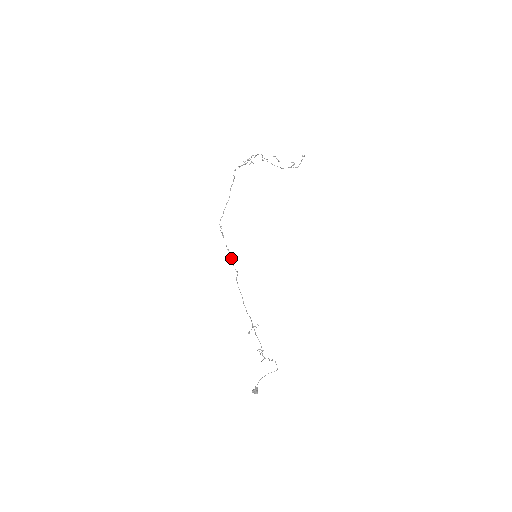
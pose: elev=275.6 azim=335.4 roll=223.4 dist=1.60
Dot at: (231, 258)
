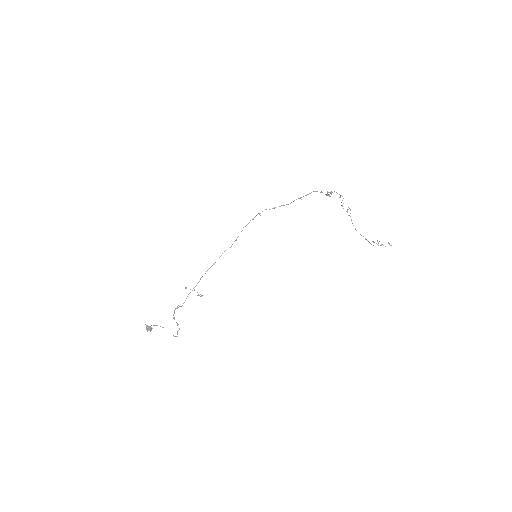
Dot at: (238, 236)
